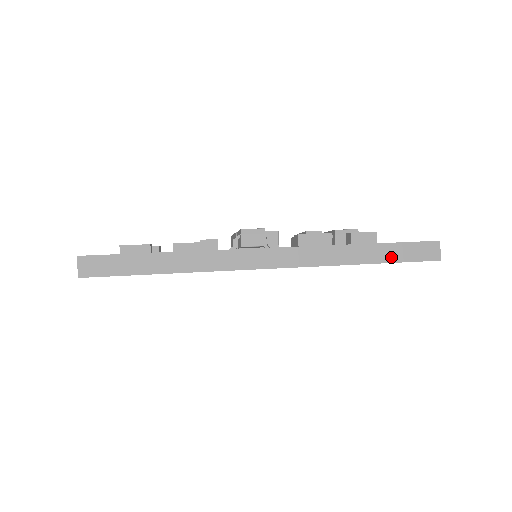
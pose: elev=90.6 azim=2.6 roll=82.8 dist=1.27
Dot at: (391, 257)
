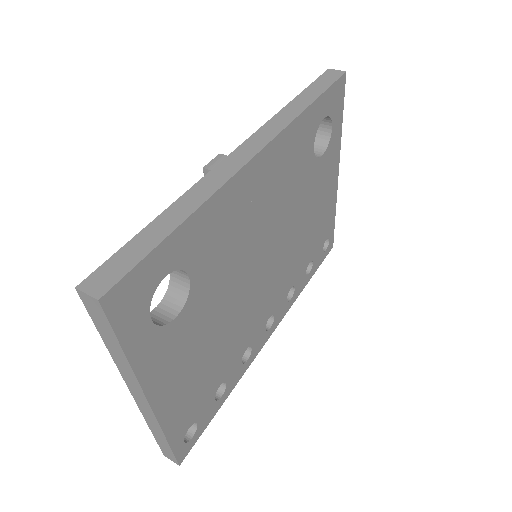
Dot at: (319, 91)
